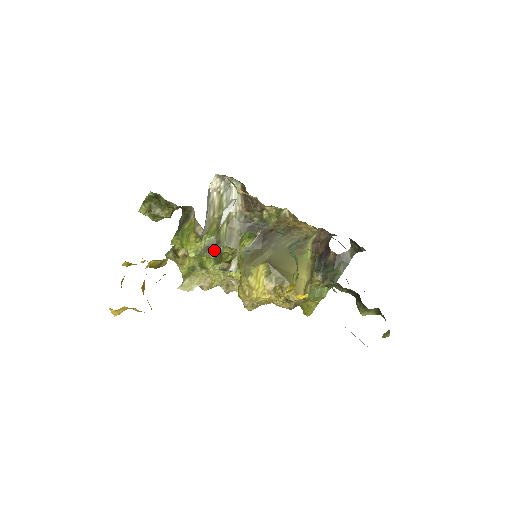
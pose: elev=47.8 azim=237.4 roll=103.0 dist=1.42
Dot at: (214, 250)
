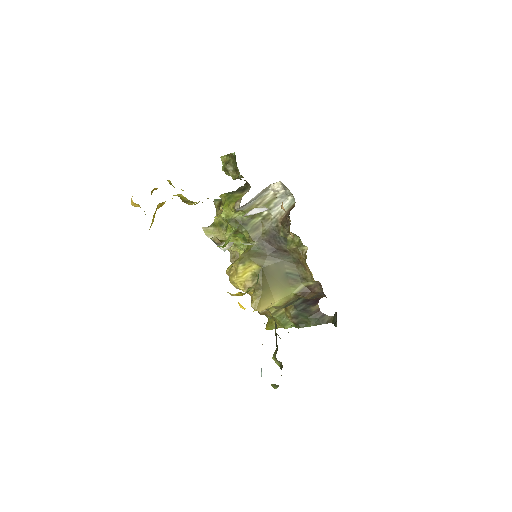
Dot at: (238, 226)
